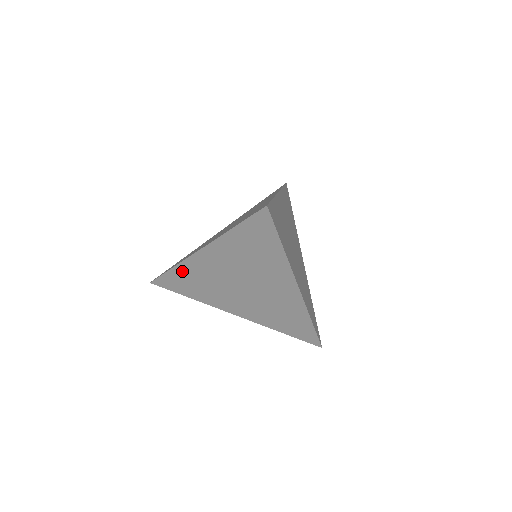
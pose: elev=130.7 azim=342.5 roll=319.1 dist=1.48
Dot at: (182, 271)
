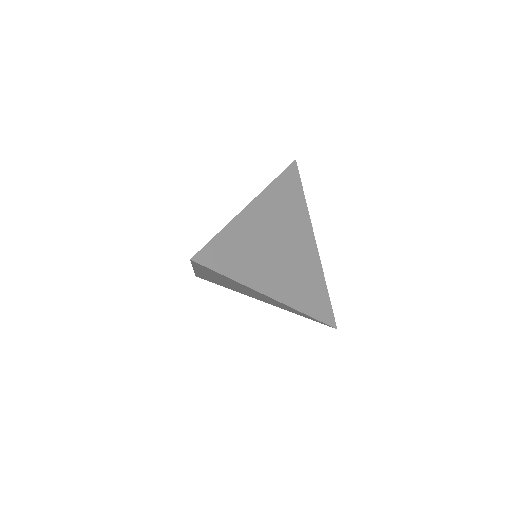
Dot at: occluded
